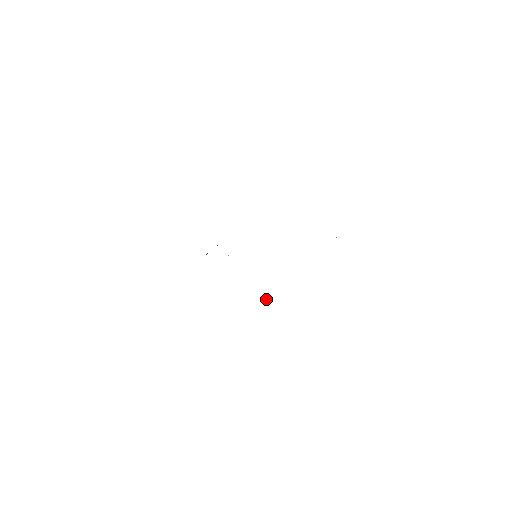
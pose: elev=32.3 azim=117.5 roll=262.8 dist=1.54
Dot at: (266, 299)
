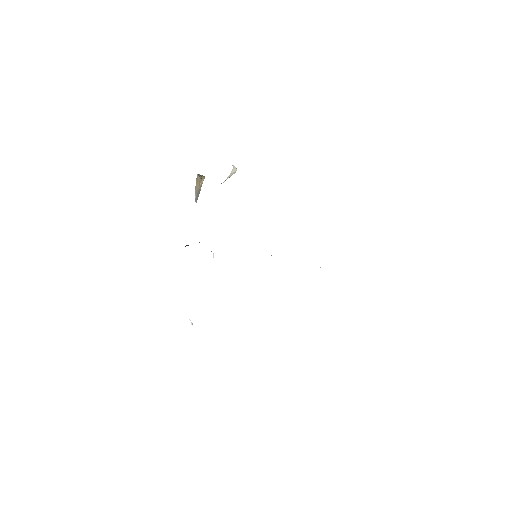
Dot at: (192, 323)
